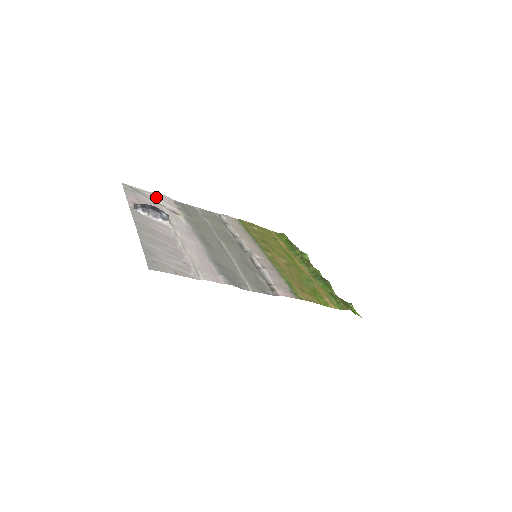
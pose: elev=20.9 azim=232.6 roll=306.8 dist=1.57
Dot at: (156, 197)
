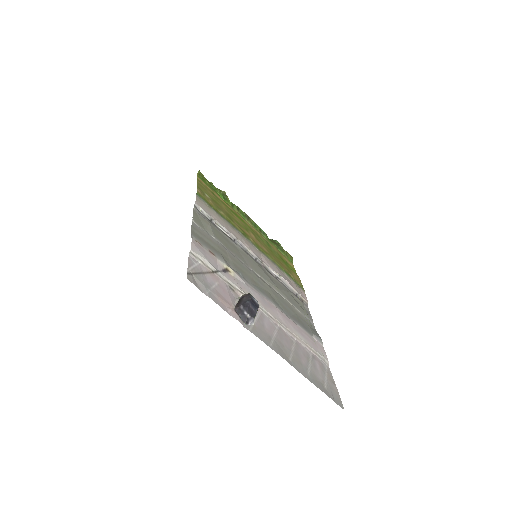
Dot at: (202, 260)
